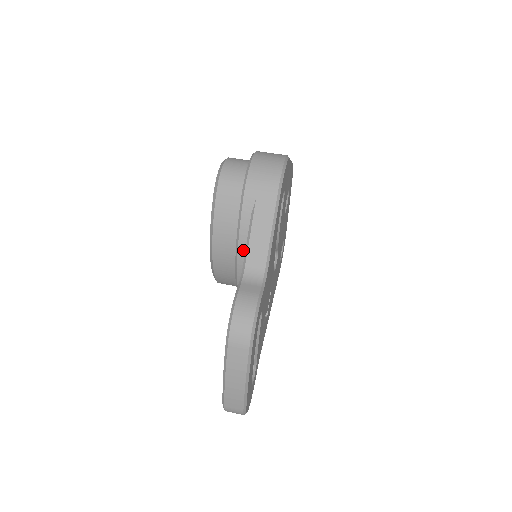
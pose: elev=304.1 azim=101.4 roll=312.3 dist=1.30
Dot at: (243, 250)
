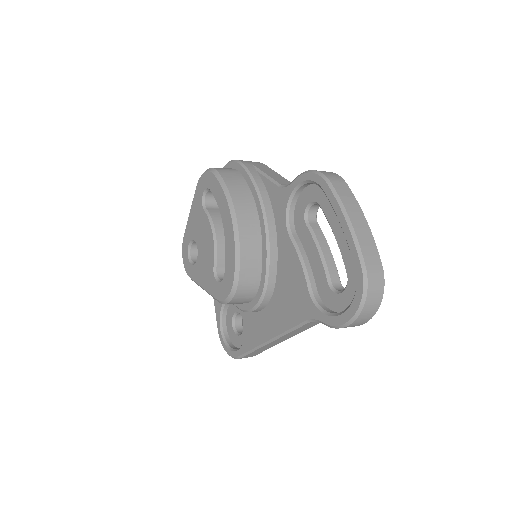
Dot at: (265, 195)
